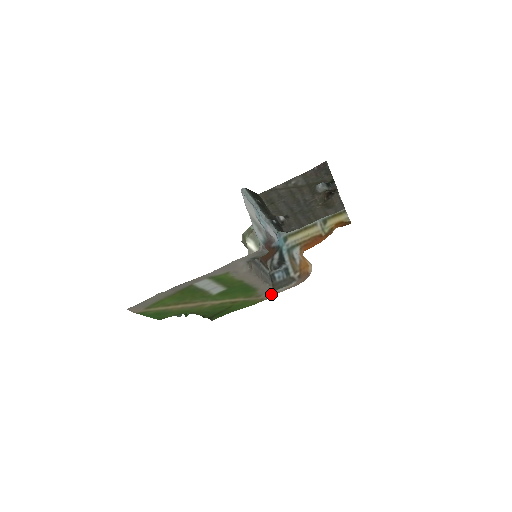
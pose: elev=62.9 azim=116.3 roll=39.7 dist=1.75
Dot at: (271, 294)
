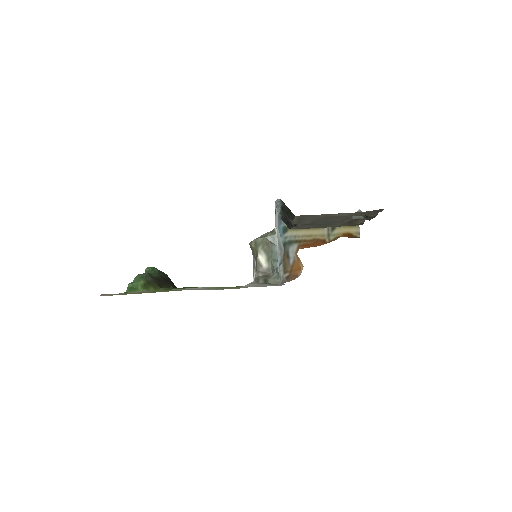
Dot at: occluded
